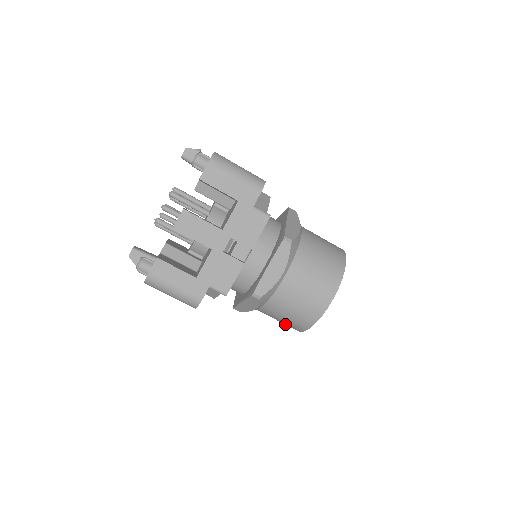
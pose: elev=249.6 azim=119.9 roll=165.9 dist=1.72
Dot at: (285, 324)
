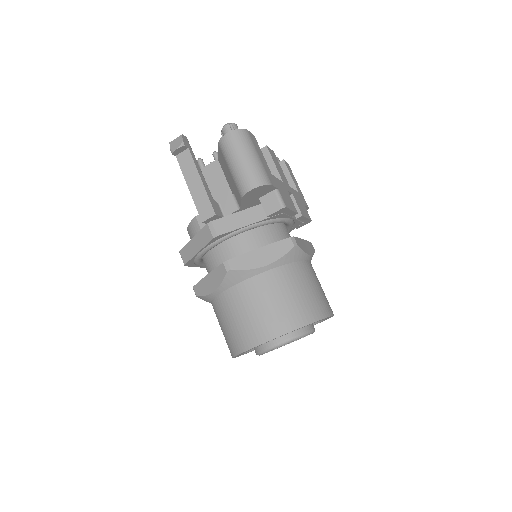
Dot at: (268, 317)
